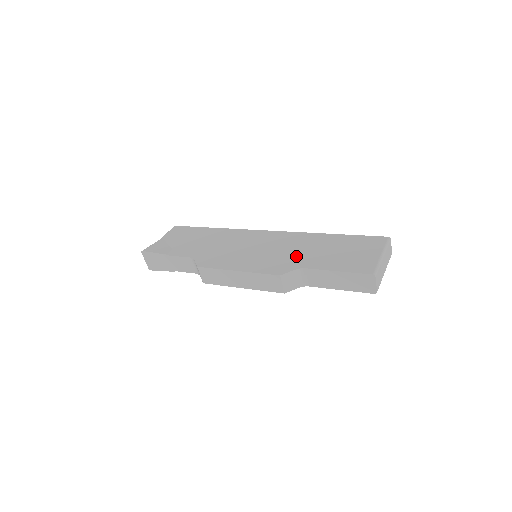
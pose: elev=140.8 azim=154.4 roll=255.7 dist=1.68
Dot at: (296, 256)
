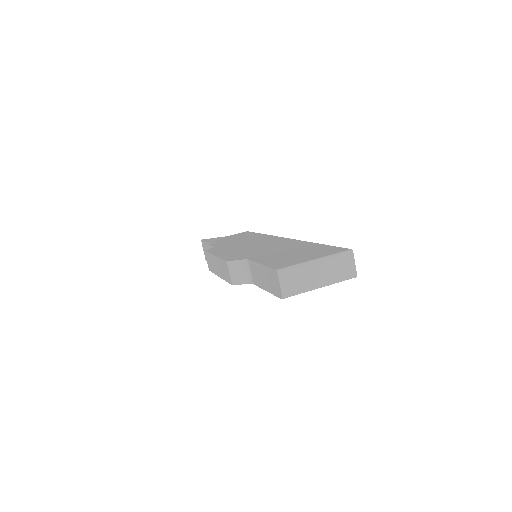
Dot at: (262, 252)
